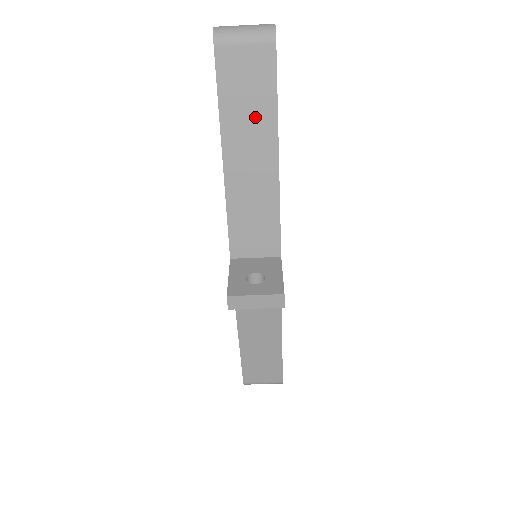
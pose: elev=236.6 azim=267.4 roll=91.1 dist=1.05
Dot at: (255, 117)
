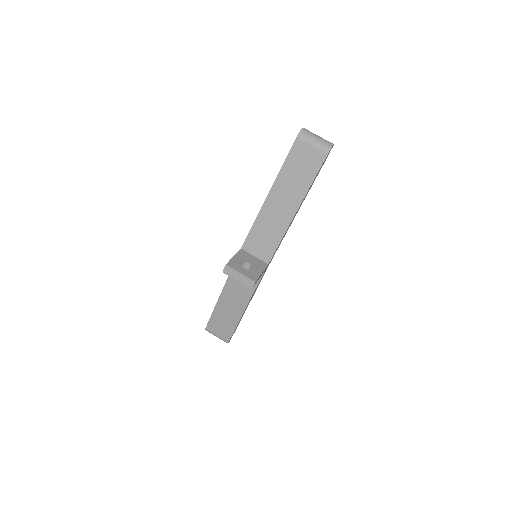
Dot at: (297, 183)
